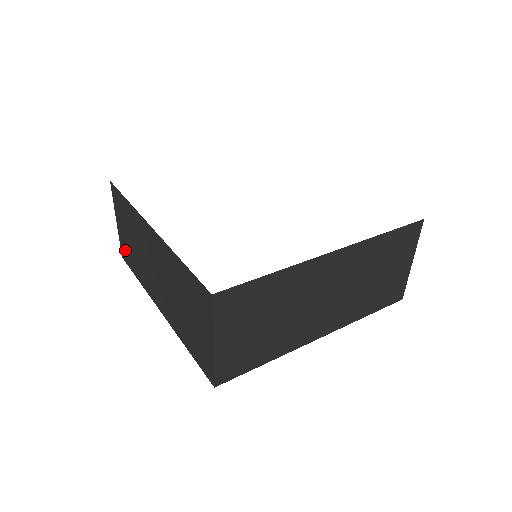
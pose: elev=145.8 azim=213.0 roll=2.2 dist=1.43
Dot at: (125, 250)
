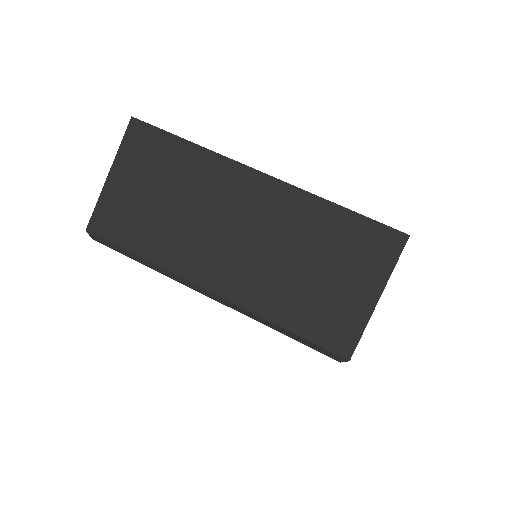
Dot at: occluded
